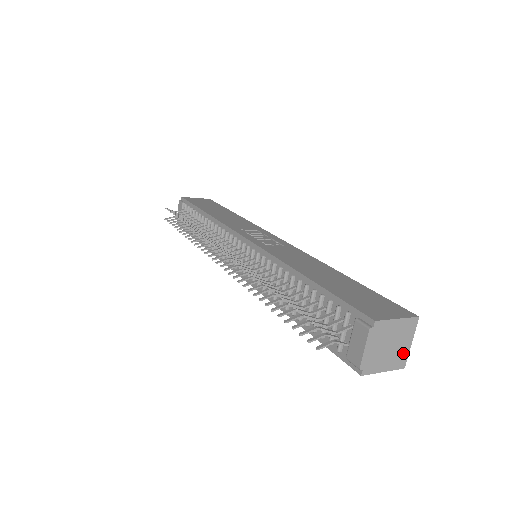
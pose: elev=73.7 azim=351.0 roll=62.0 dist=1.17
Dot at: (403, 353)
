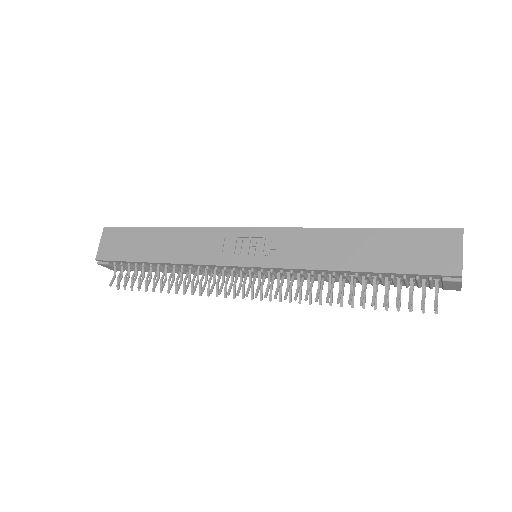
Dot at: occluded
